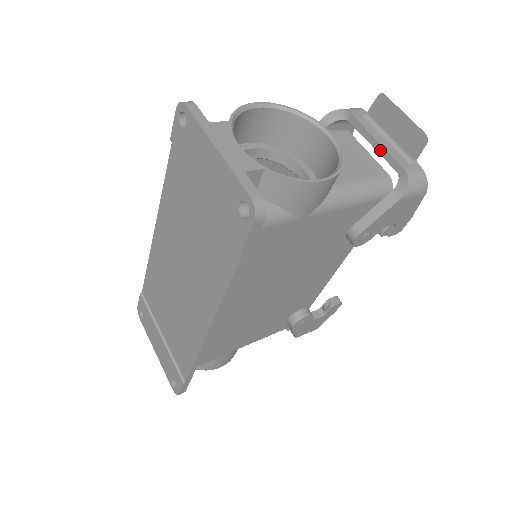
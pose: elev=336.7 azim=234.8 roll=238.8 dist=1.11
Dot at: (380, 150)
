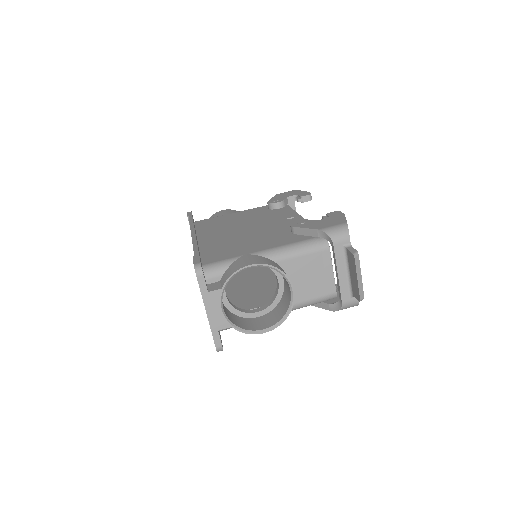
Dot at: (337, 280)
